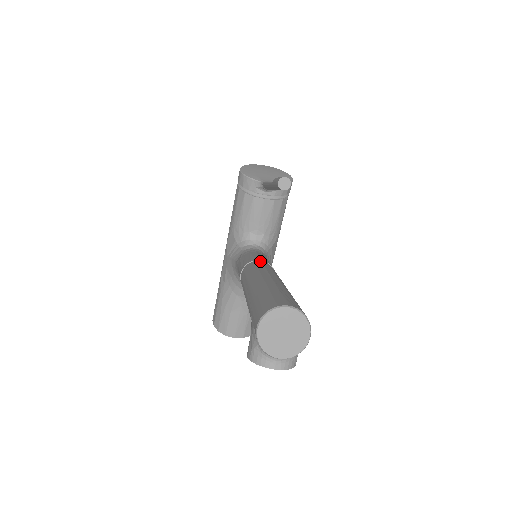
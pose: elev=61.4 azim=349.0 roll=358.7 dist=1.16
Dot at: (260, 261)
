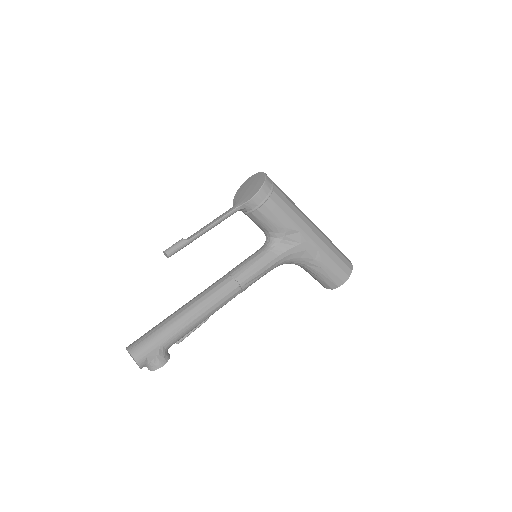
Dot at: (225, 276)
